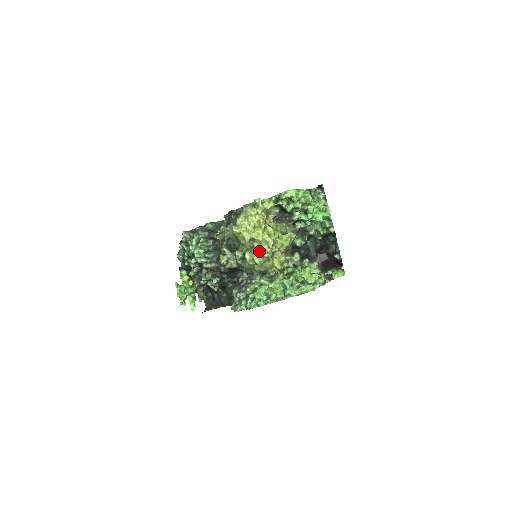
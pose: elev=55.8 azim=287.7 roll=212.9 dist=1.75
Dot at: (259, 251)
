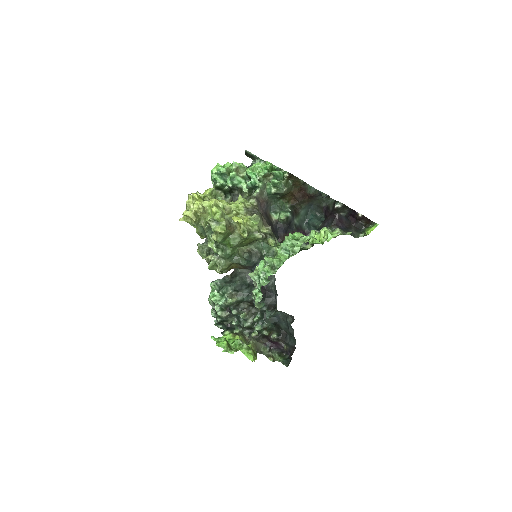
Dot at: (209, 218)
